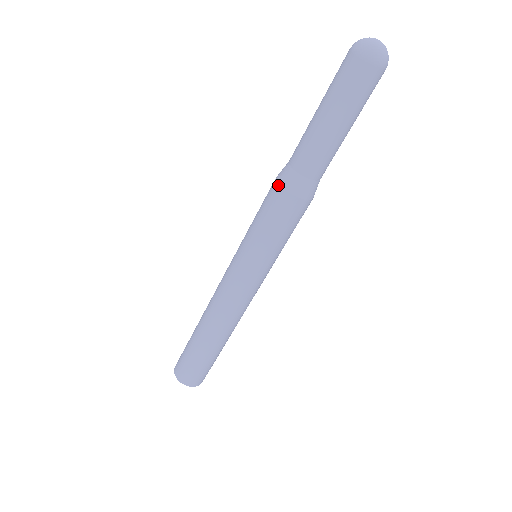
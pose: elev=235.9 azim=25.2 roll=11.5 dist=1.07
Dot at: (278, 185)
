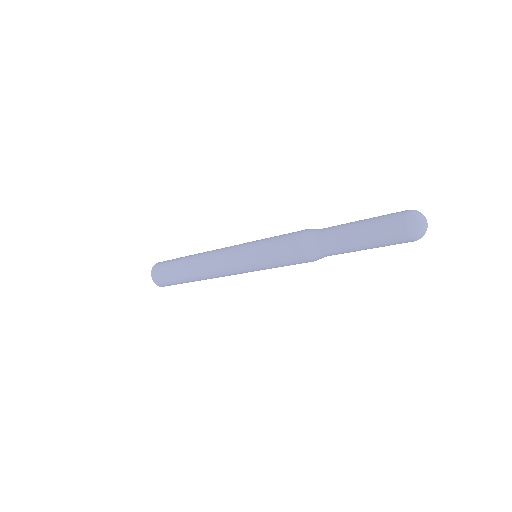
Dot at: (305, 257)
